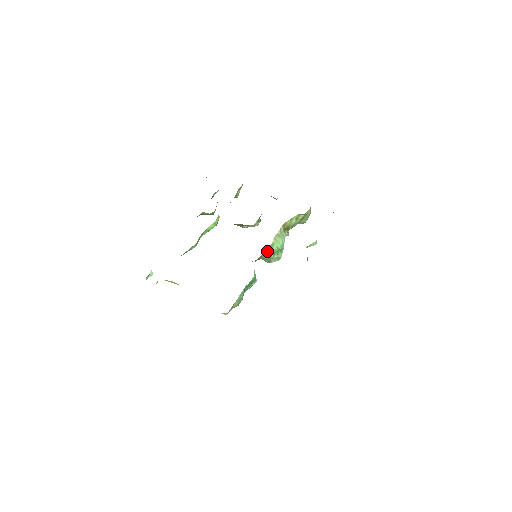
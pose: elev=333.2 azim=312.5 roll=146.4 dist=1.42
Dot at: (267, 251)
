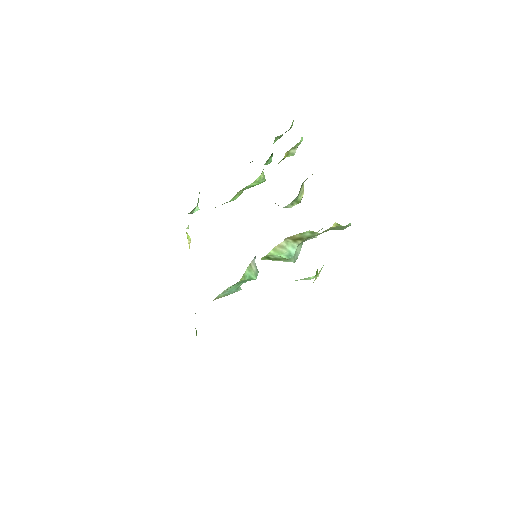
Dot at: (266, 257)
